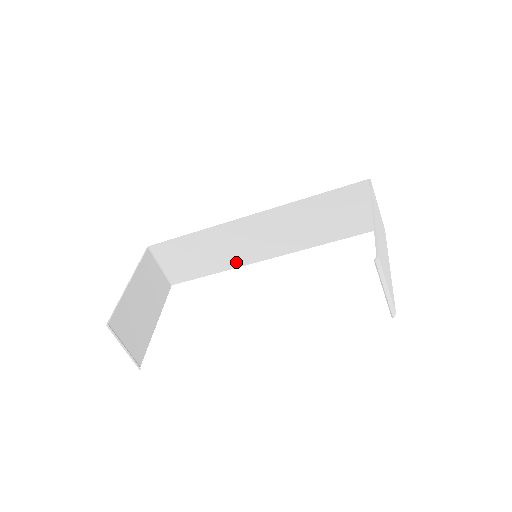
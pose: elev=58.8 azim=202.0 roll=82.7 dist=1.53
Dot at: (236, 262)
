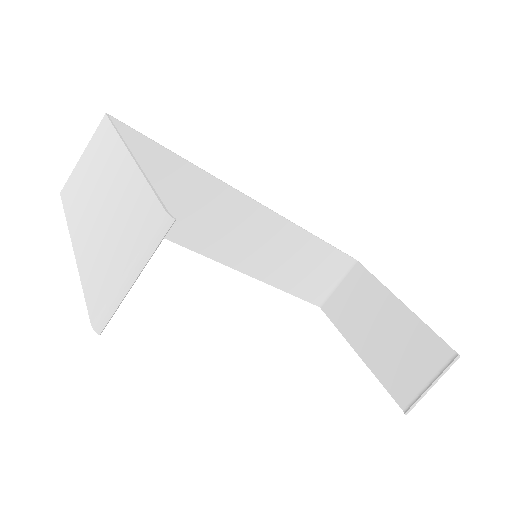
Dot at: (184, 237)
